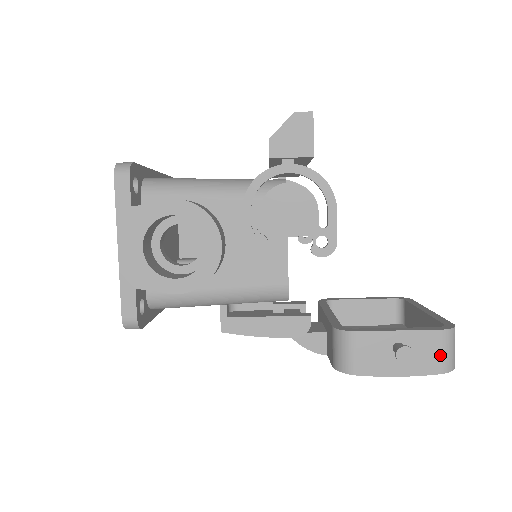
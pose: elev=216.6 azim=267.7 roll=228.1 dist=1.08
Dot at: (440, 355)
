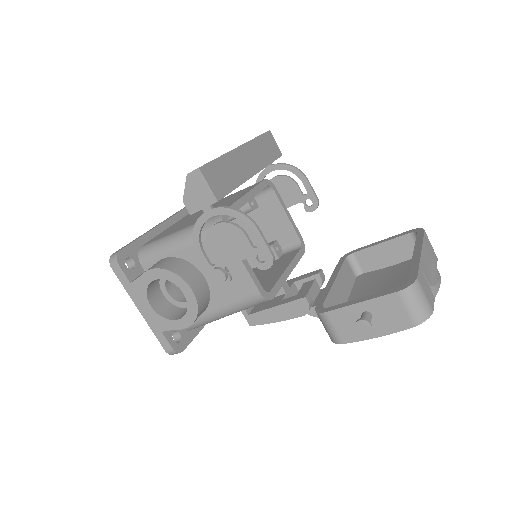
Dot at: (405, 312)
